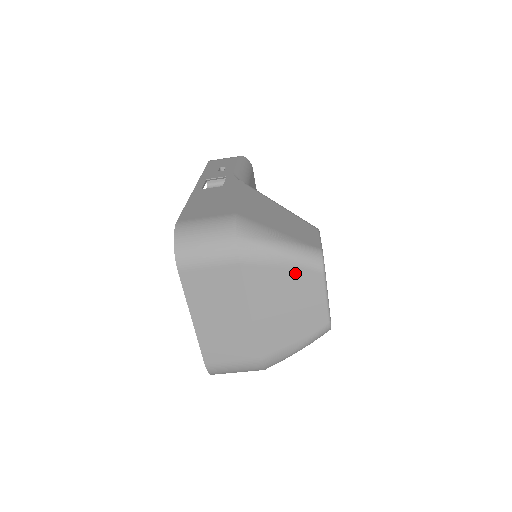
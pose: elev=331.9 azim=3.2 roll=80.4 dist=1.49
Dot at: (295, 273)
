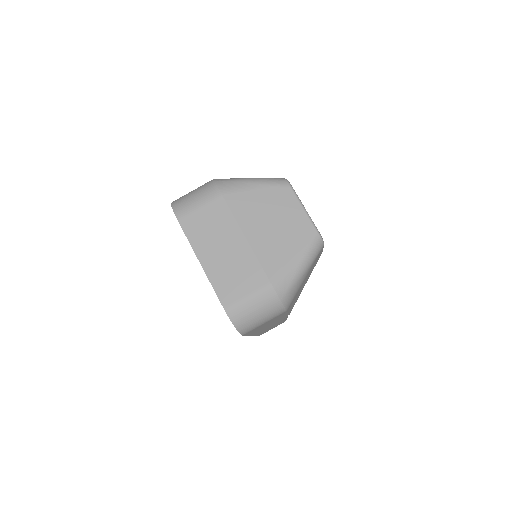
Dot at: (268, 192)
